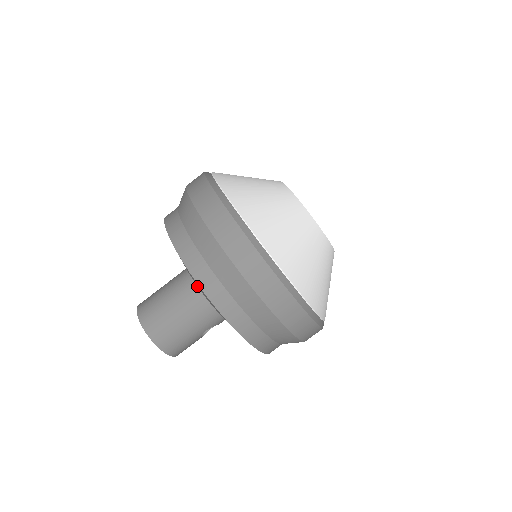
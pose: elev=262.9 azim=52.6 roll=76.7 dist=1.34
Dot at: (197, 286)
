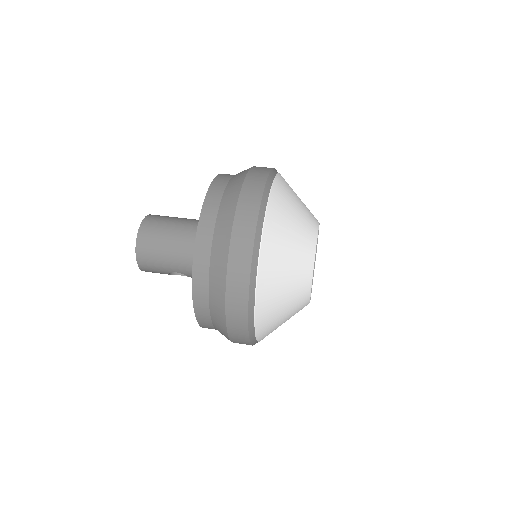
Dot at: occluded
